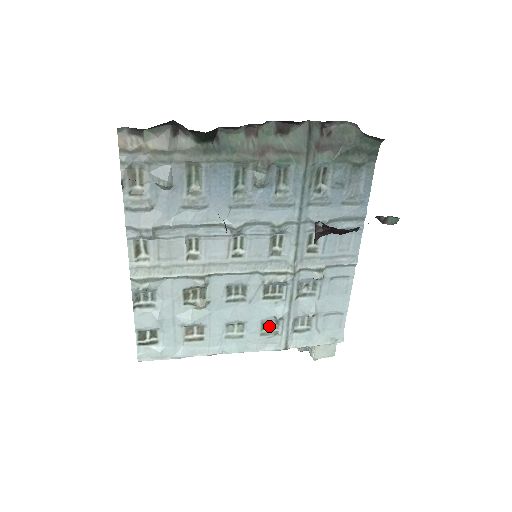
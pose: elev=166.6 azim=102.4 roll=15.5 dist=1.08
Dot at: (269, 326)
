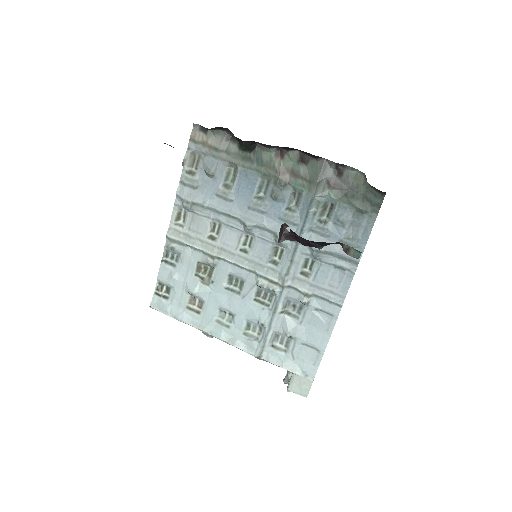
Dot at: (253, 329)
